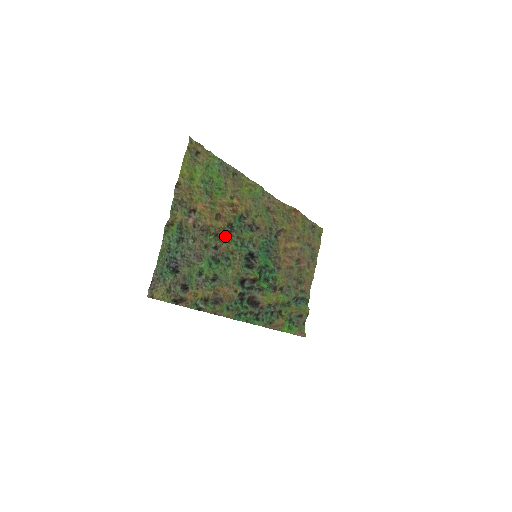
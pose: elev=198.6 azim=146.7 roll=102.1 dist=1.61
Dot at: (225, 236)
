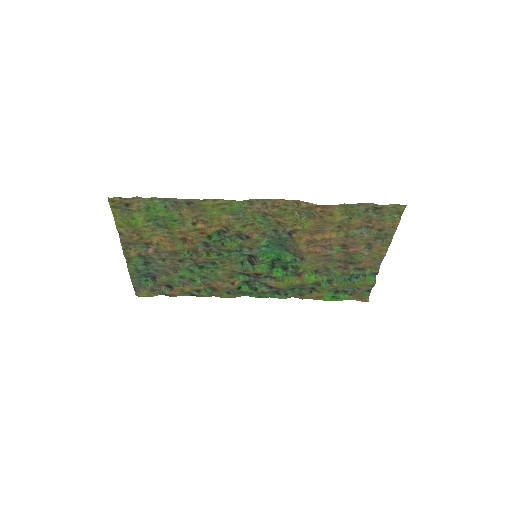
Dot at: (203, 249)
